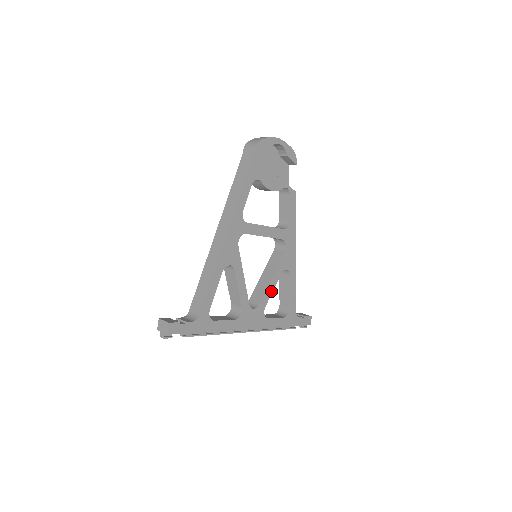
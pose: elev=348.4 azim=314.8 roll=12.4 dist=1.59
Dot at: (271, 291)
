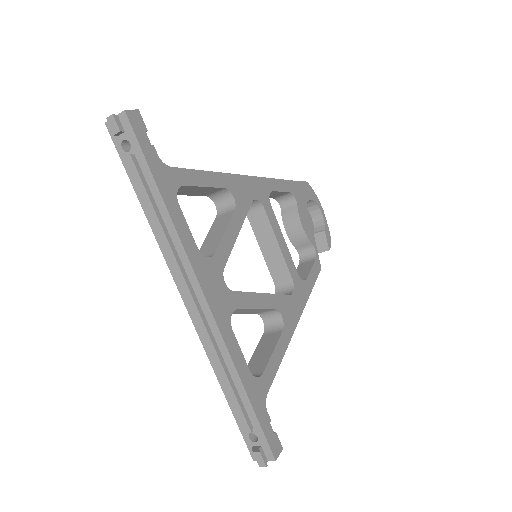
Dot at: (254, 305)
